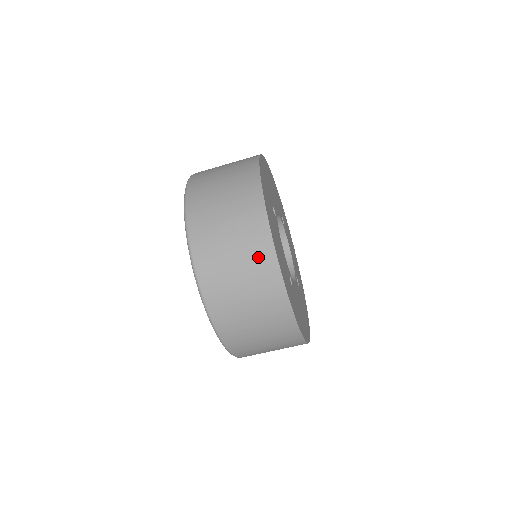
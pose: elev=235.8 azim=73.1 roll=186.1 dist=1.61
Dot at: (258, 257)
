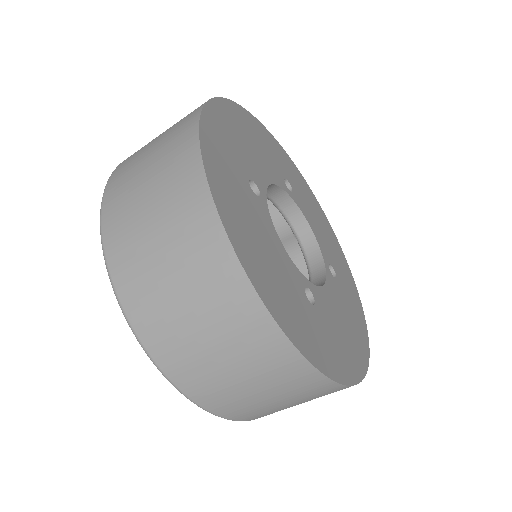
Dot at: (225, 298)
